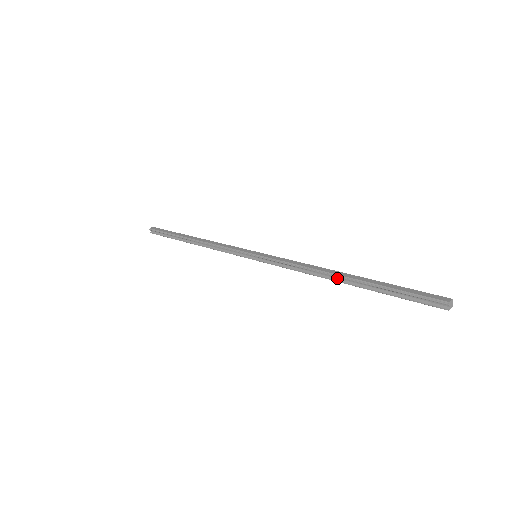
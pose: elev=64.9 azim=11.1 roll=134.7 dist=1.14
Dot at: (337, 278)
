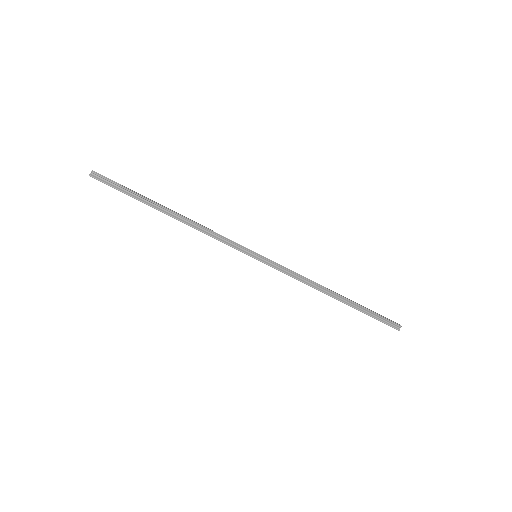
Dot at: (333, 295)
